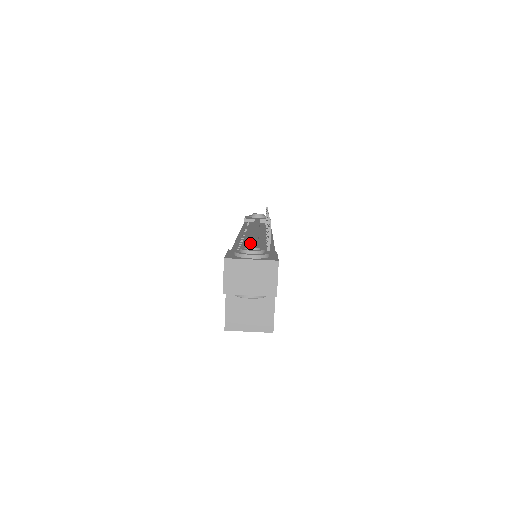
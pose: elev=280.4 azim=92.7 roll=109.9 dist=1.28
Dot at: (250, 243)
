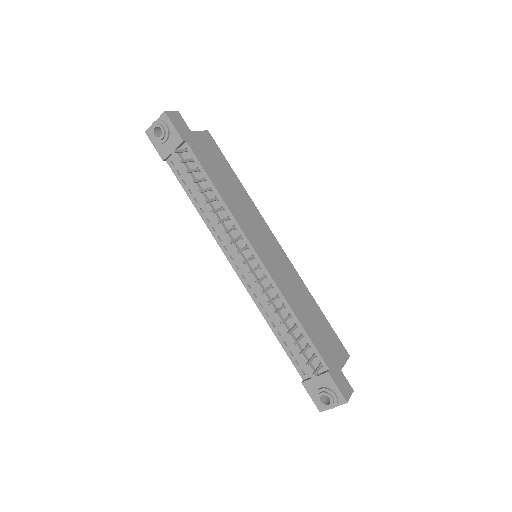
Dot at: (293, 348)
